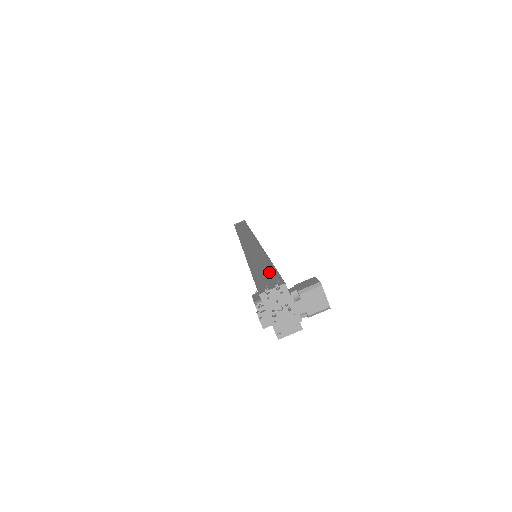
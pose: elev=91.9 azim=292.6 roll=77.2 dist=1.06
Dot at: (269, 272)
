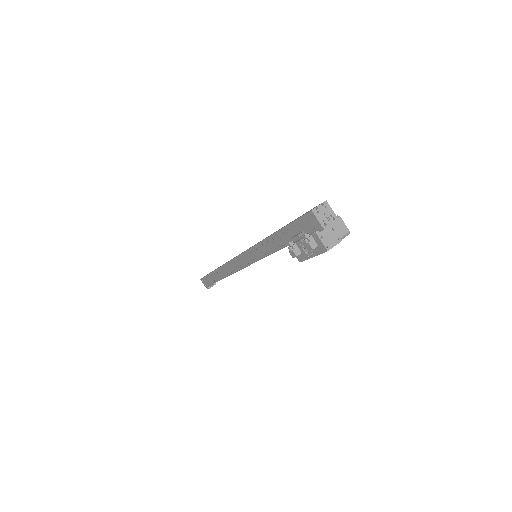
Dot at: (300, 216)
